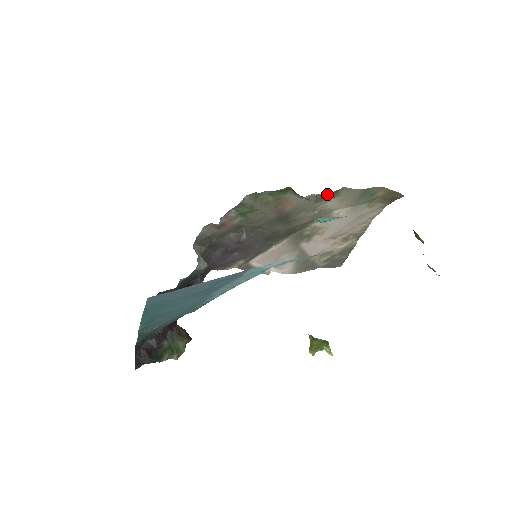
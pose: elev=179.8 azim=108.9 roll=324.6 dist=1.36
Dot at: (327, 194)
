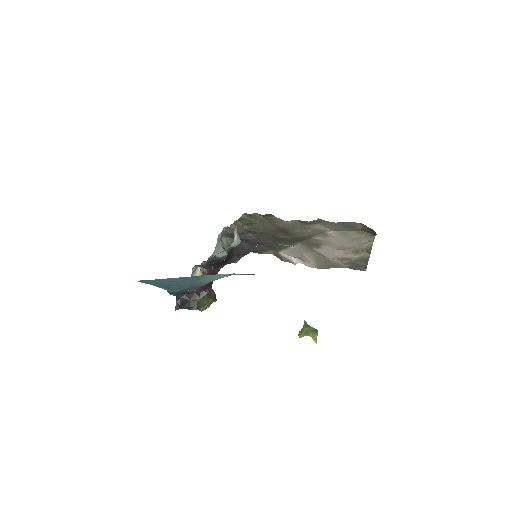
Dot at: (307, 221)
